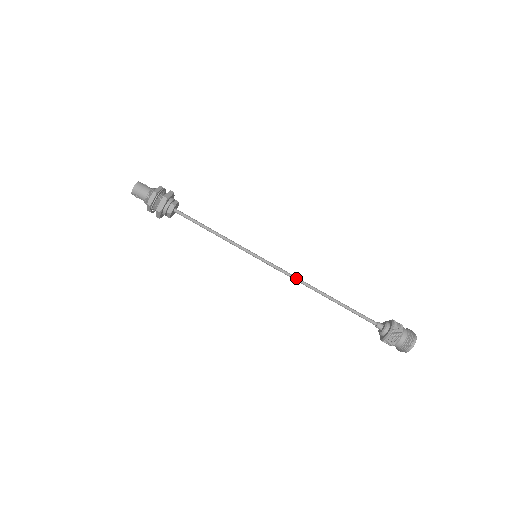
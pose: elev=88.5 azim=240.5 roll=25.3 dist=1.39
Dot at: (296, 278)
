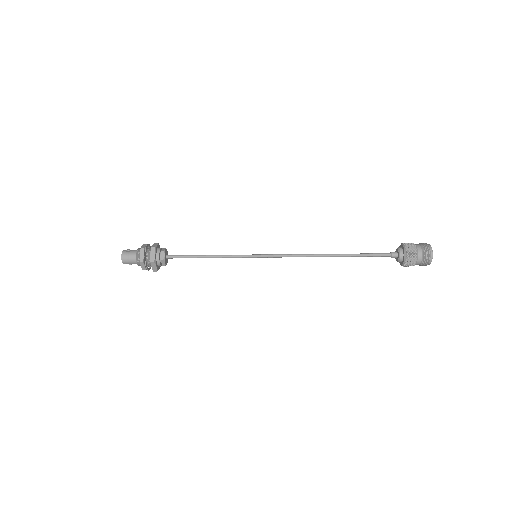
Dot at: (300, 256)
